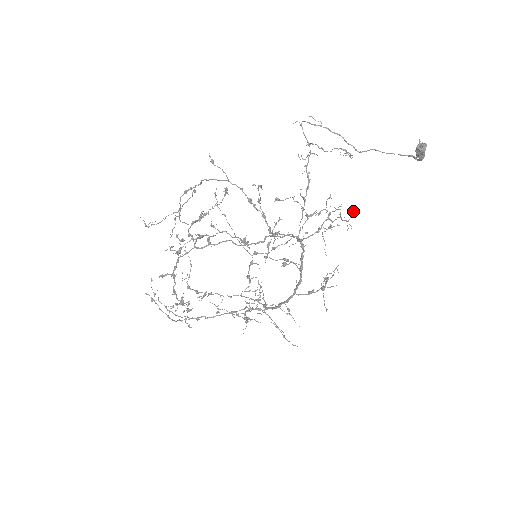
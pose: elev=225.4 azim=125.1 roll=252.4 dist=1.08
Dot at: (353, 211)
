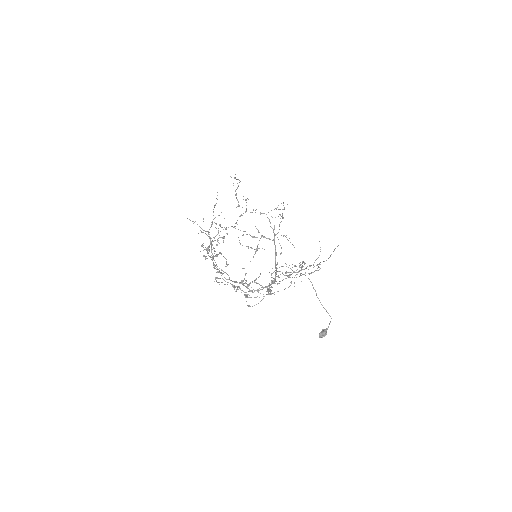
Dot at: (328, 258)
